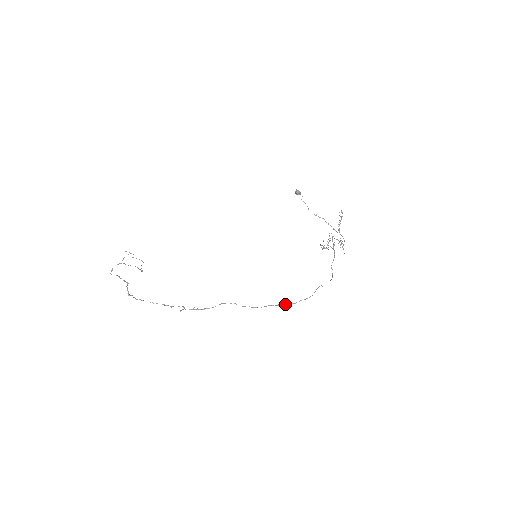
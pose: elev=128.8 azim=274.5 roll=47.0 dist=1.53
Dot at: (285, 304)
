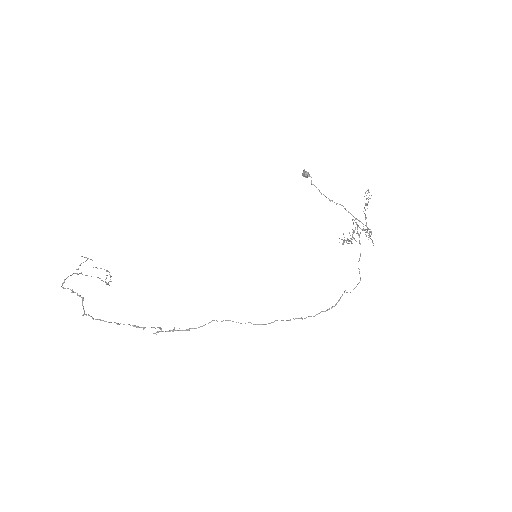
Dot at: (299, 318)
